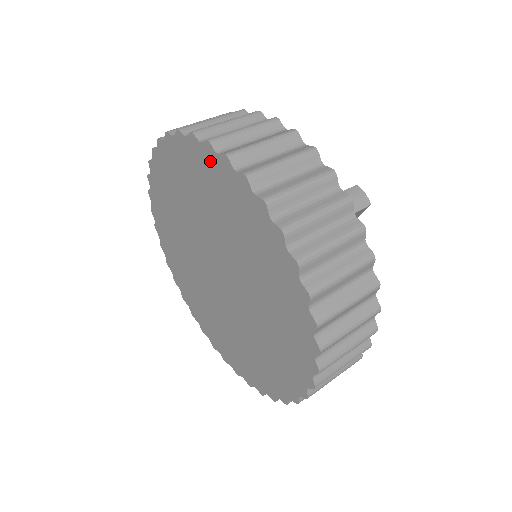
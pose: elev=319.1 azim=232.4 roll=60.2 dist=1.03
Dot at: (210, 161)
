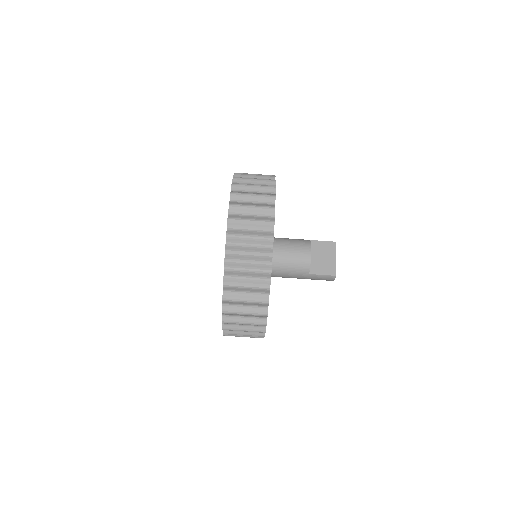
Dot at: occluded
